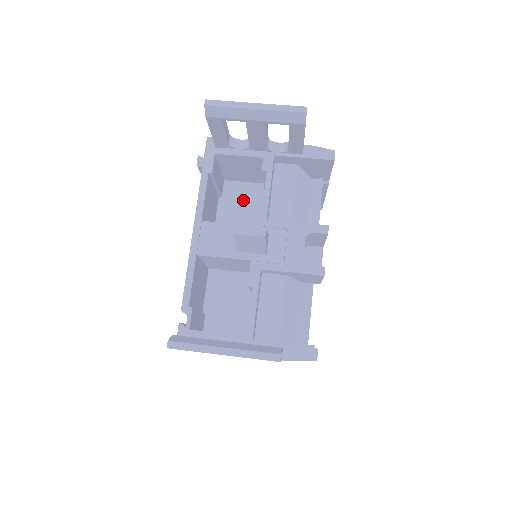
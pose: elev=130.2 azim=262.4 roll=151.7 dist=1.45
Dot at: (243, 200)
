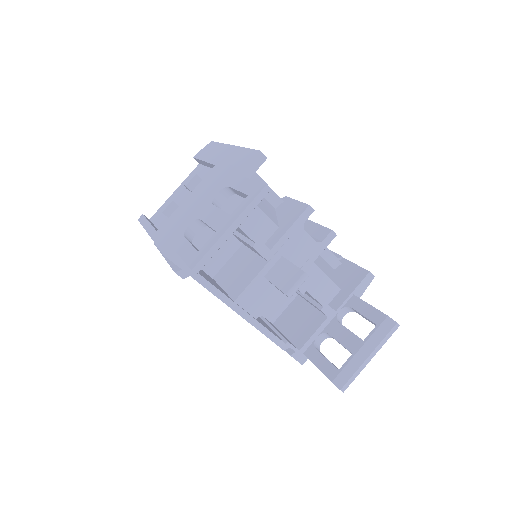
Dot at: occluded
